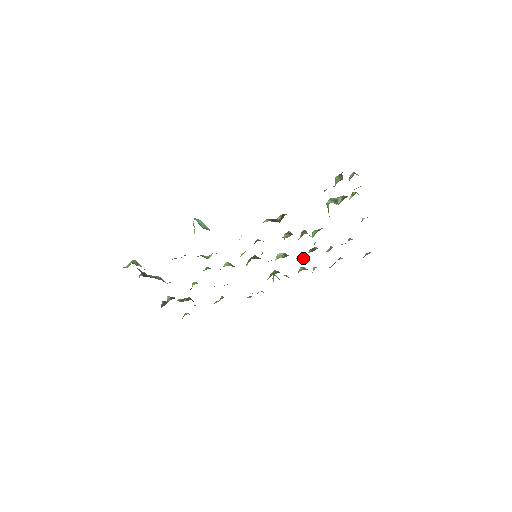
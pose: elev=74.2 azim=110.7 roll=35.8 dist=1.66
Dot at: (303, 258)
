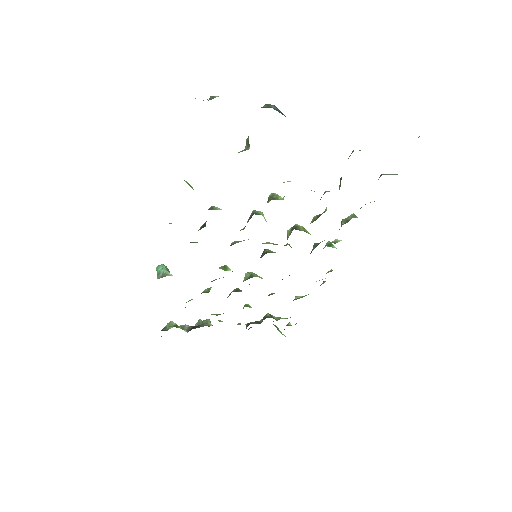
Dot at: (315, 219)
